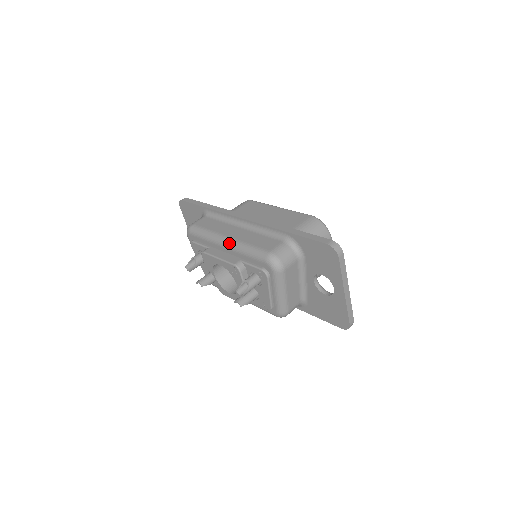
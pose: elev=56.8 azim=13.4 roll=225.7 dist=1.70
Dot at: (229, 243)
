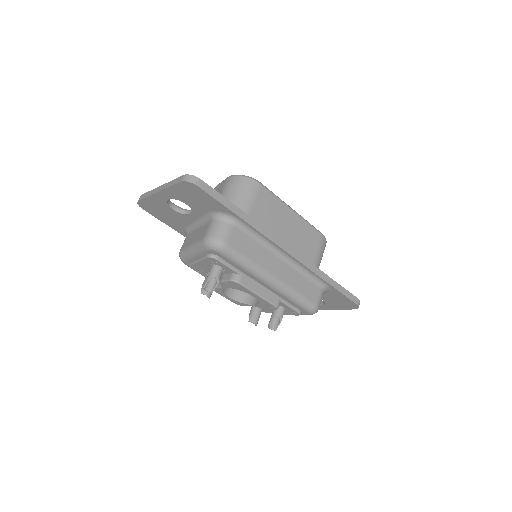
Dot at: (277, 286)
